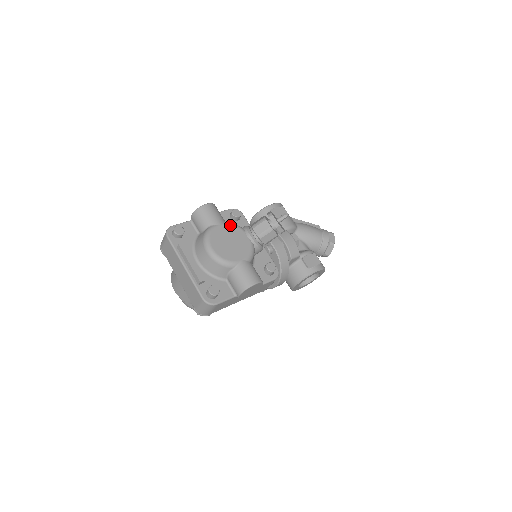
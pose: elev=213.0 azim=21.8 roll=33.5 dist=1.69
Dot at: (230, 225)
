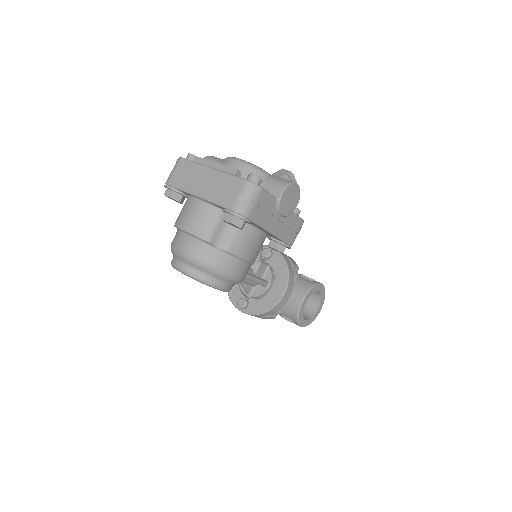
Dot at: occluded
